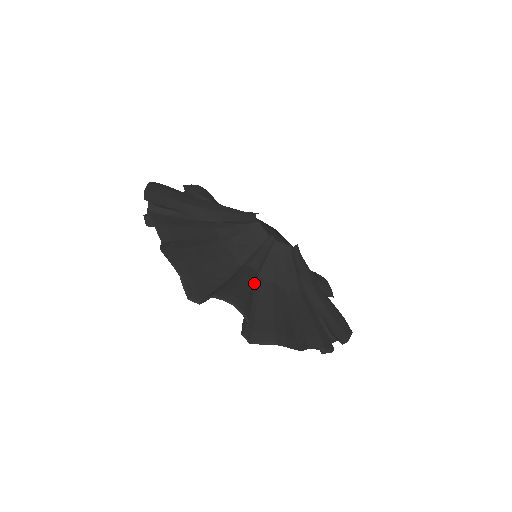
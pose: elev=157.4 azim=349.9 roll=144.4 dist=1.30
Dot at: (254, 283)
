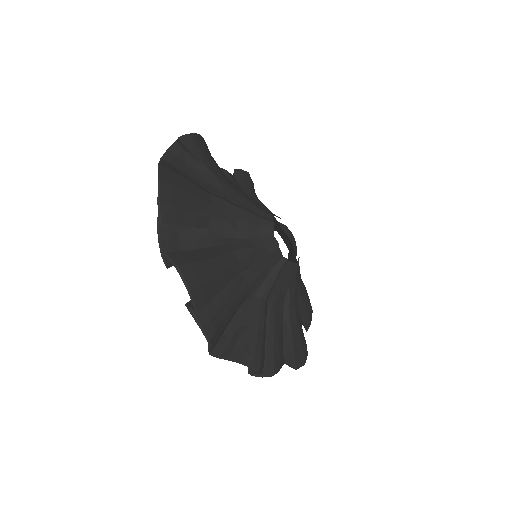
Dot at: occluded
